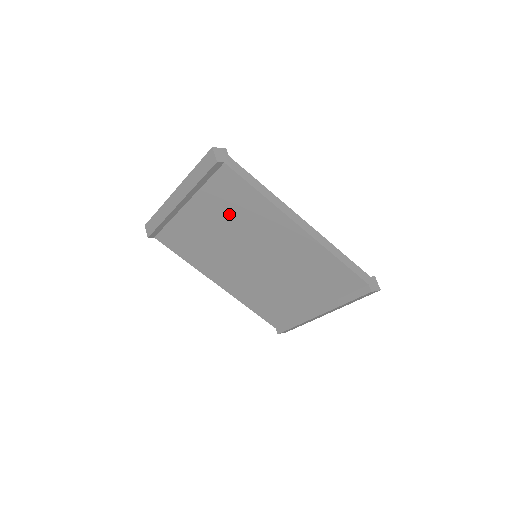
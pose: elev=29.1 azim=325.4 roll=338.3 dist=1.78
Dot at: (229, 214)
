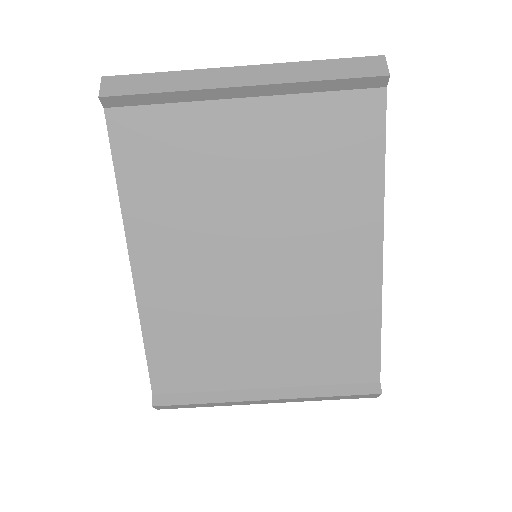
Dot at: (301, 164)
